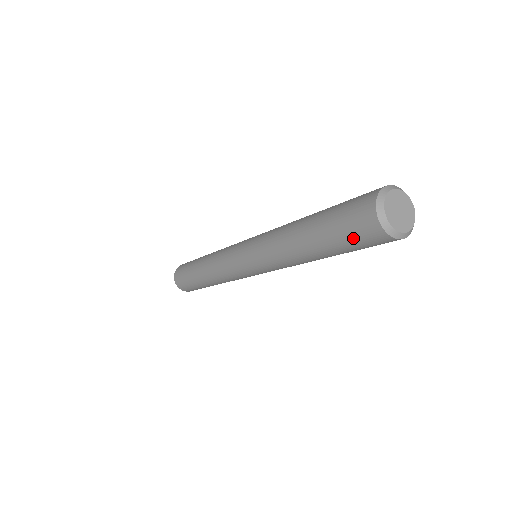
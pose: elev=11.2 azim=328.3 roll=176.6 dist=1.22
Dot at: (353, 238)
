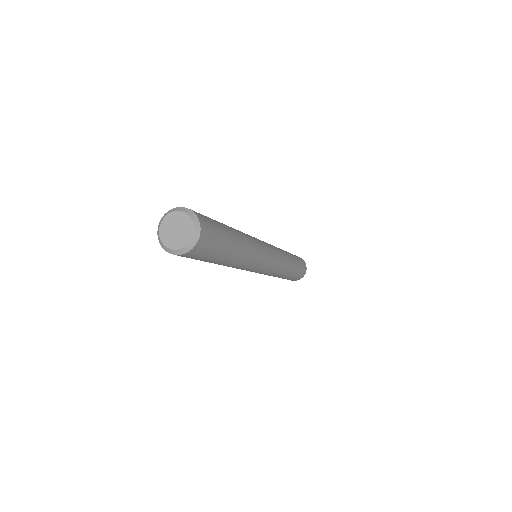
Dot at: occluded
